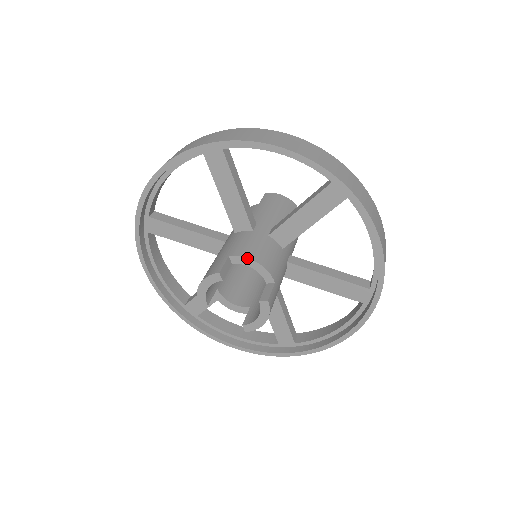
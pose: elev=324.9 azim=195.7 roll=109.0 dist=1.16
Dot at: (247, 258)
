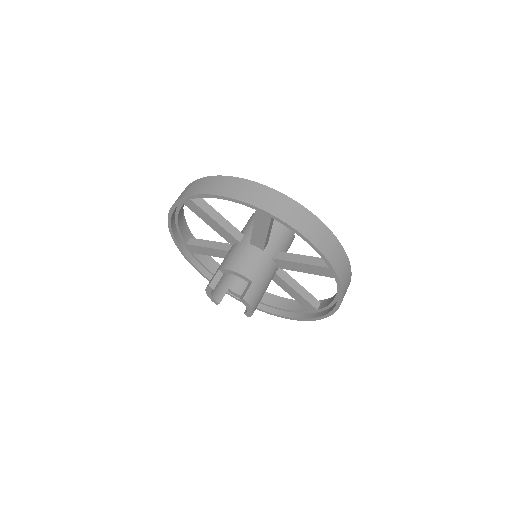
Dot at: (228, 270)
